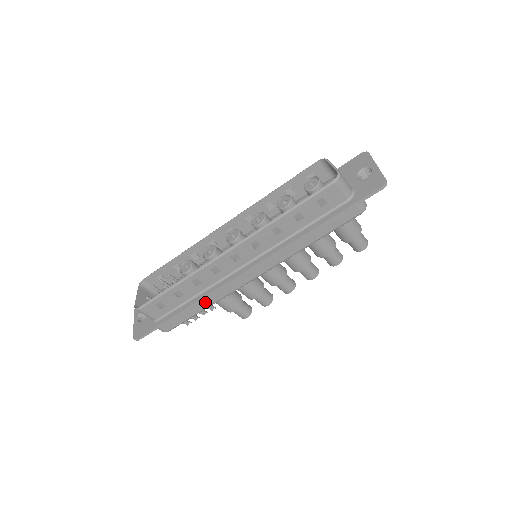
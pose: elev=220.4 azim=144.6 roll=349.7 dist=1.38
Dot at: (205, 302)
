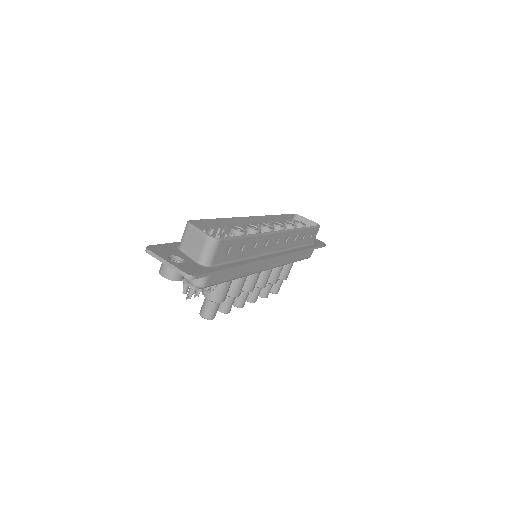
Dot at: (243, 270)
